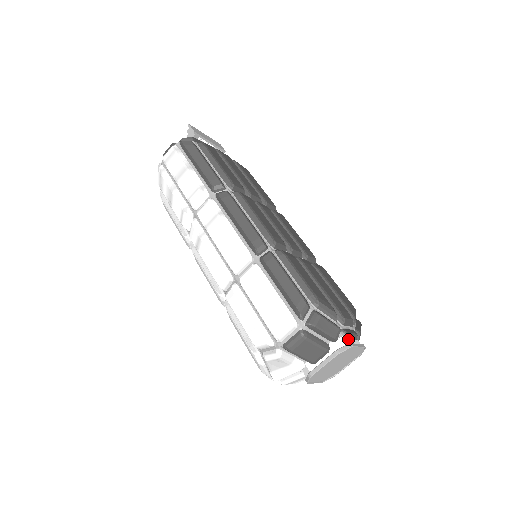
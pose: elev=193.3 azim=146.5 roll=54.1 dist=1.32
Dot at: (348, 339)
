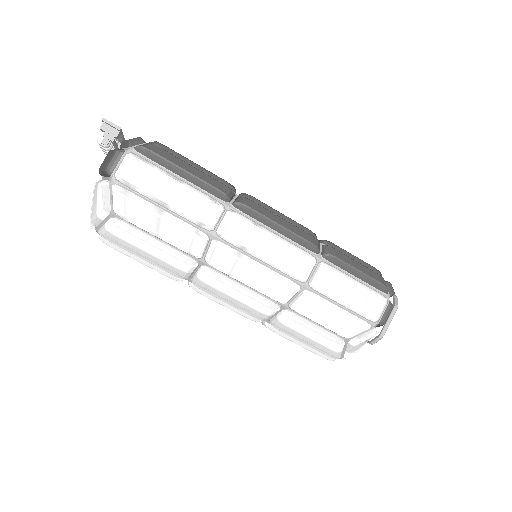
Dot at: occluded
